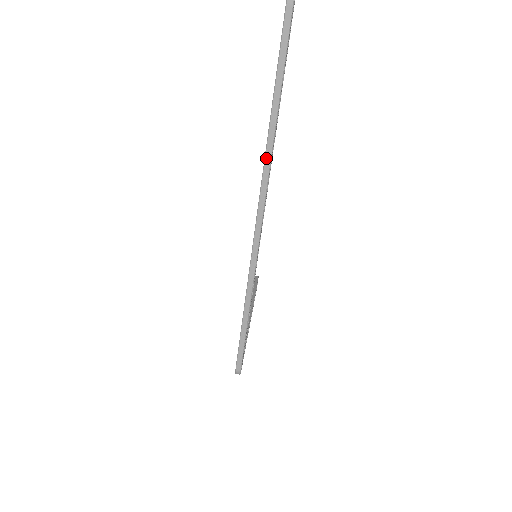
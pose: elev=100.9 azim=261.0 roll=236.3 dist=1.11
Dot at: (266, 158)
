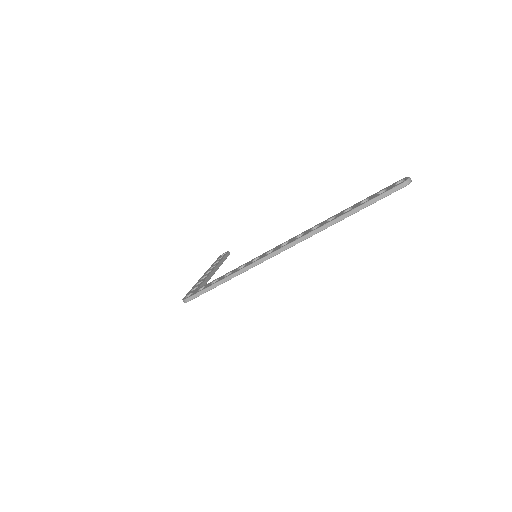
Dot at: (319, 229)
